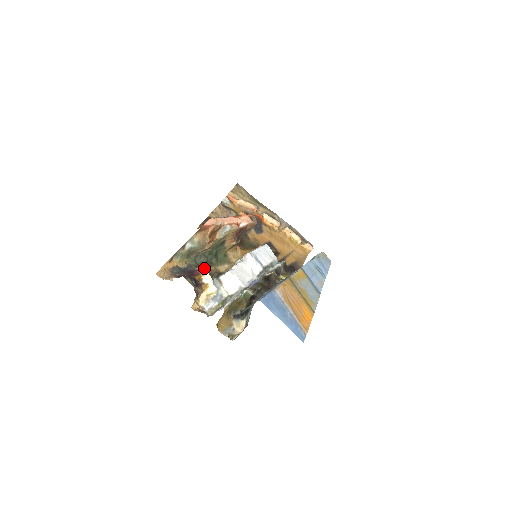
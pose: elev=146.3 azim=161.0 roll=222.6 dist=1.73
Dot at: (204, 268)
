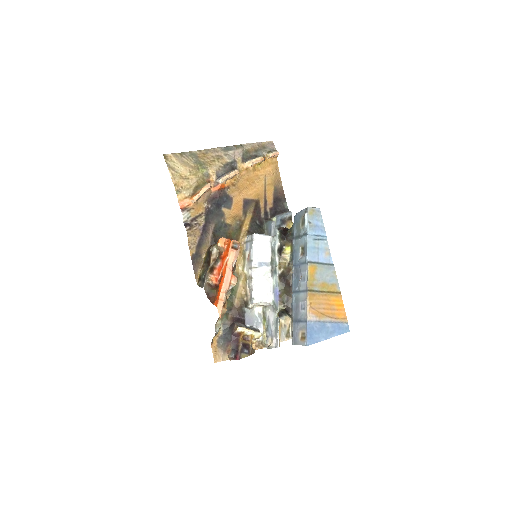
Dot at: (240, 329)
